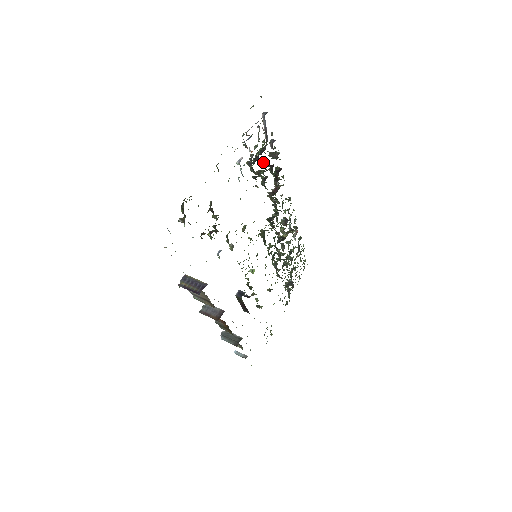
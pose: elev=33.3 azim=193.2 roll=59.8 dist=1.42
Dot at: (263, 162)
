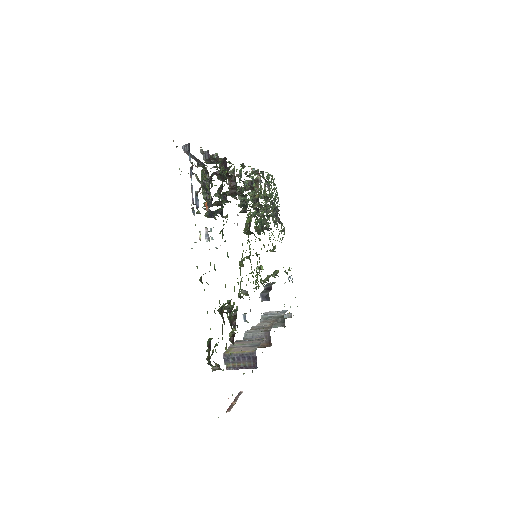
Dot at: occluded
